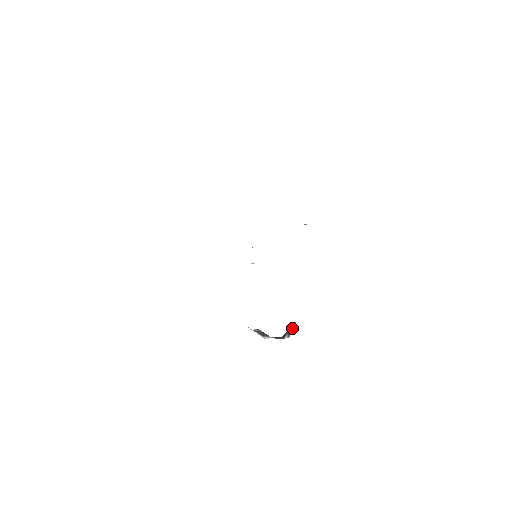
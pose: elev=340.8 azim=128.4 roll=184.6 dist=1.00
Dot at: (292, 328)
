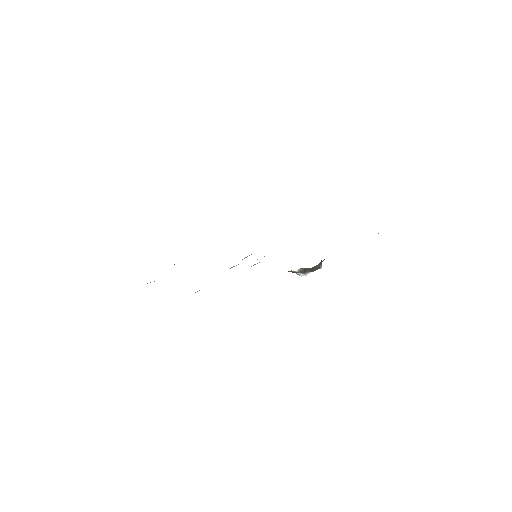
Dot at: (321, 261)
